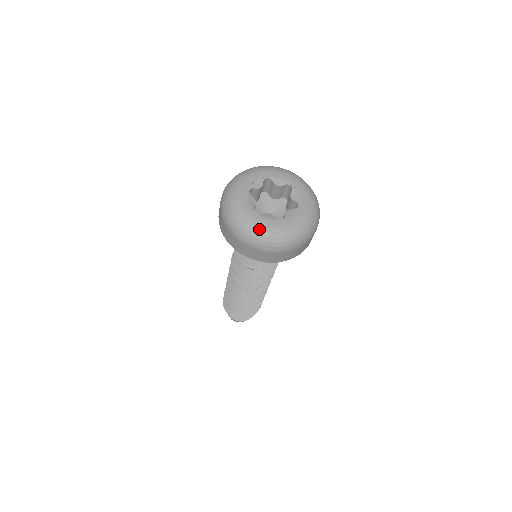
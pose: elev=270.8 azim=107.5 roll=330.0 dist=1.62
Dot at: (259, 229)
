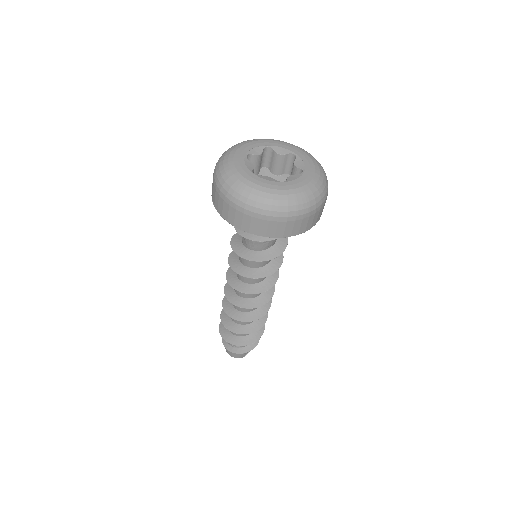
Dot at: (228, 163)
